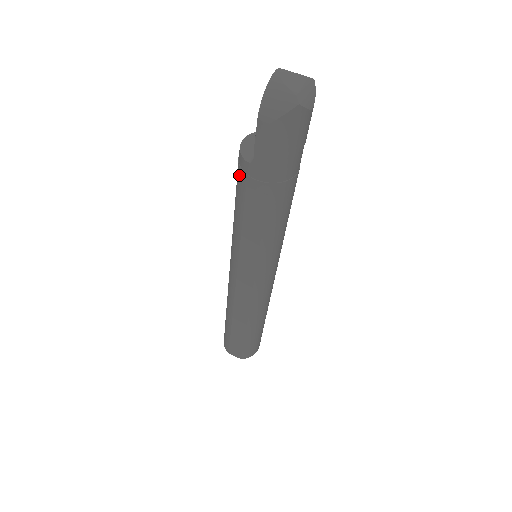
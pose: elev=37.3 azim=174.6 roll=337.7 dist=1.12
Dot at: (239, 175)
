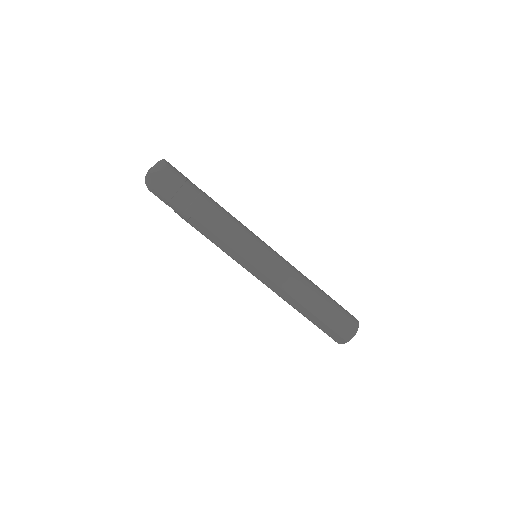
Dot at: occluded
